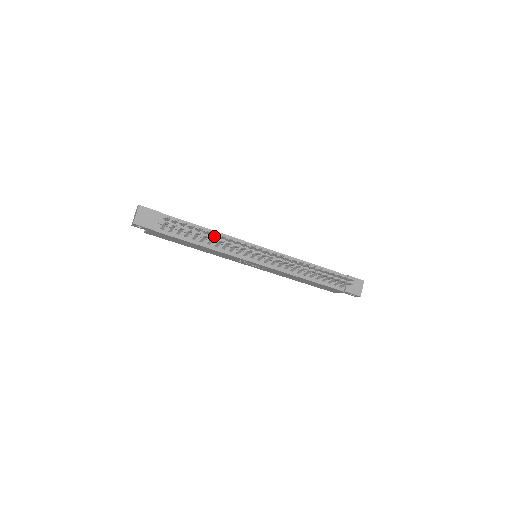
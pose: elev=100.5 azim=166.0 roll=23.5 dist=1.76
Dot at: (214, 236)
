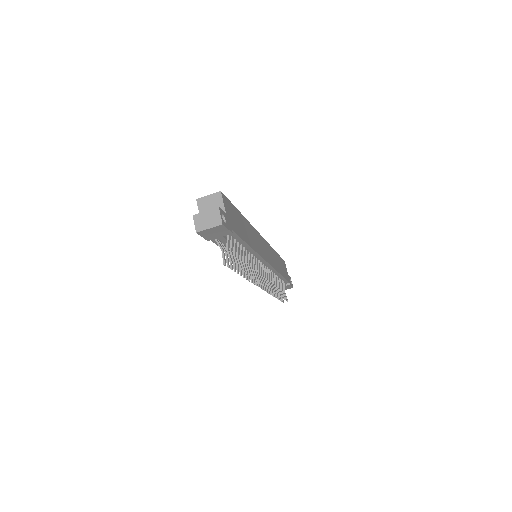
Dot at: (246, 266)
